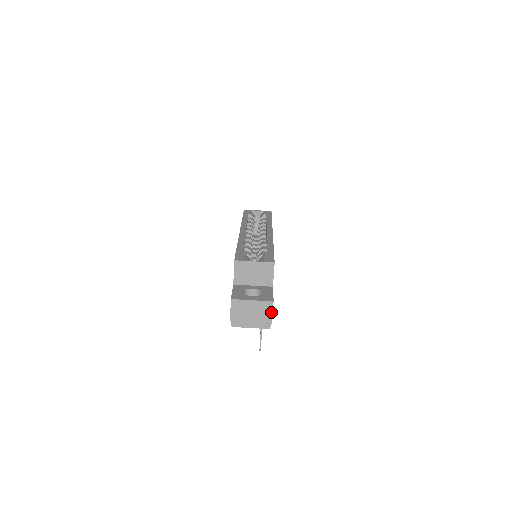
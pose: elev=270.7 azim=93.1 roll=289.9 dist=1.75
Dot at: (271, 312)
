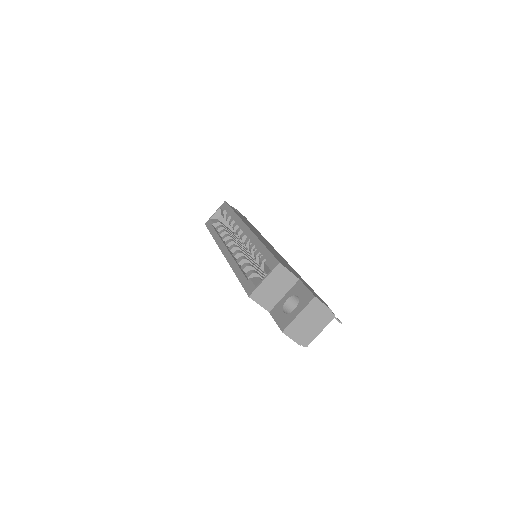
Dot at: (322, 305)
